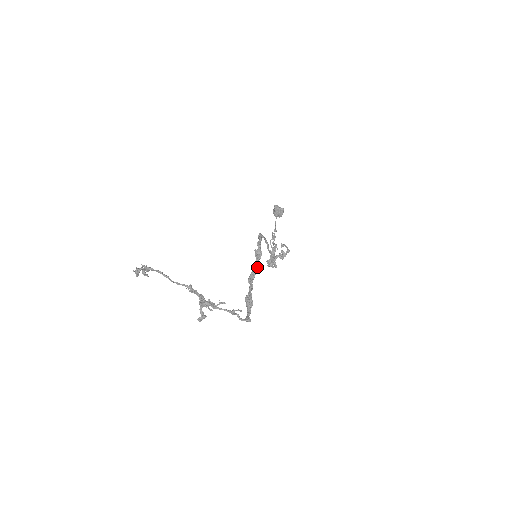
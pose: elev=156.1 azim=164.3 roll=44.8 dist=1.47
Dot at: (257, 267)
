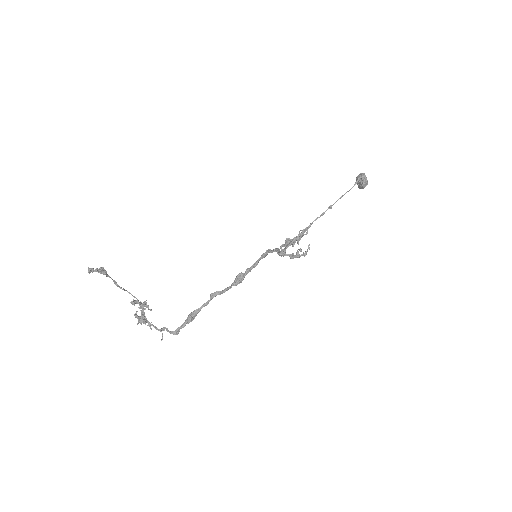
Dot at: (227, 290)
